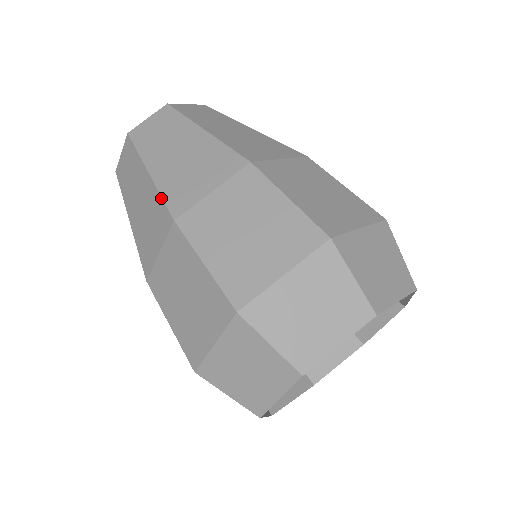
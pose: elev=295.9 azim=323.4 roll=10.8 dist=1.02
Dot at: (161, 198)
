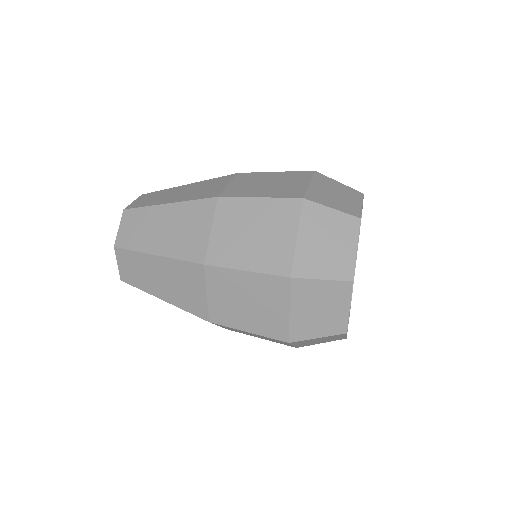
Dot at: (194, 200)
